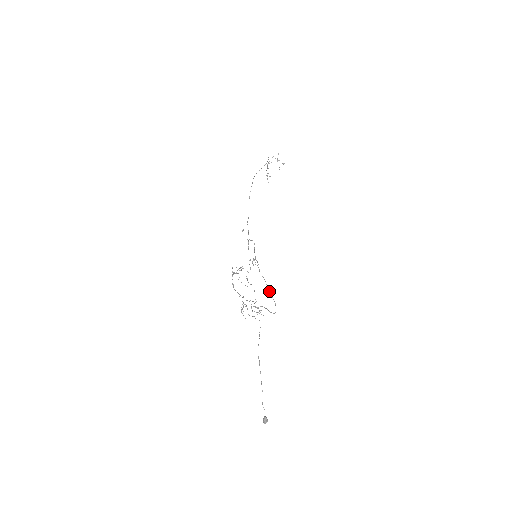
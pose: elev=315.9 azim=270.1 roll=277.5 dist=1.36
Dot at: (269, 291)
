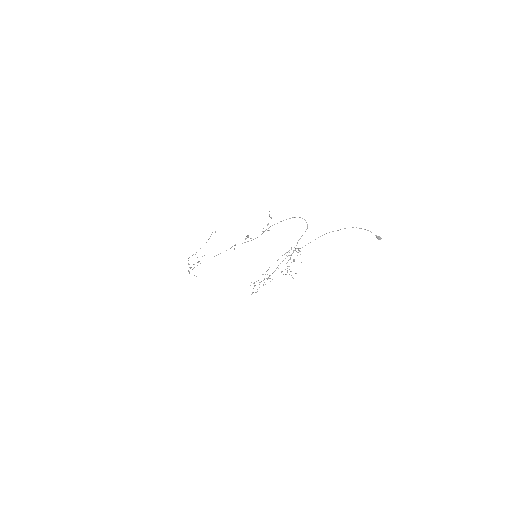
Dot at: occluded
